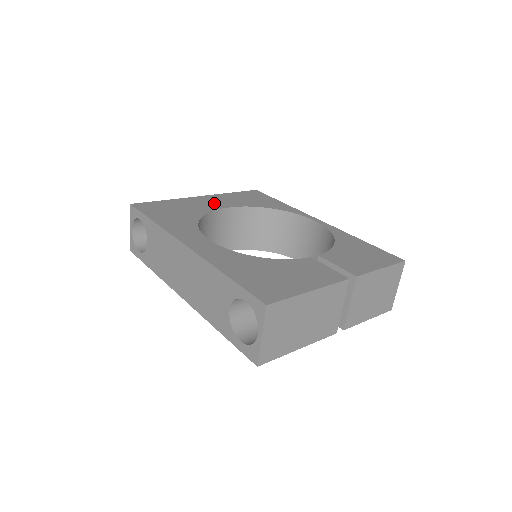
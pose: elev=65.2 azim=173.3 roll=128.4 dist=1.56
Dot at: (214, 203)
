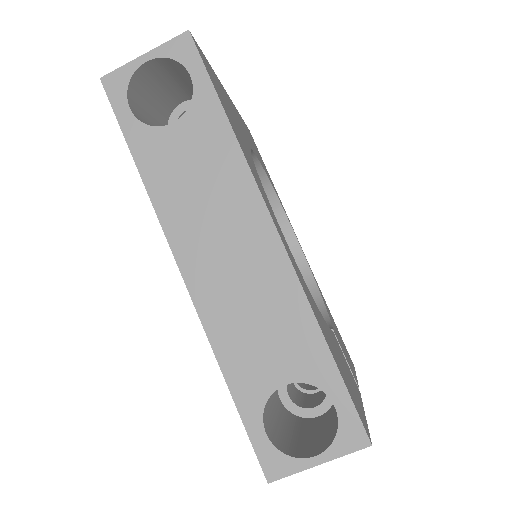
Dot at: occluded
